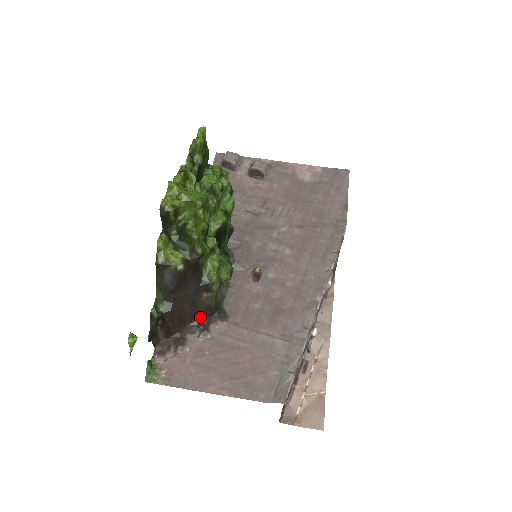
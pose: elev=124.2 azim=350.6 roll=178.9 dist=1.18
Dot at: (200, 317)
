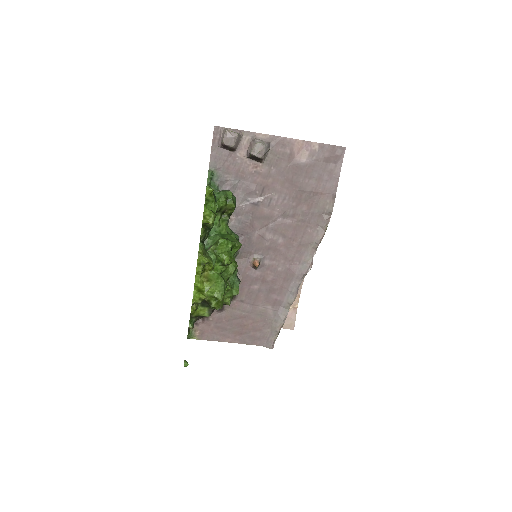
Dot at: occluded
